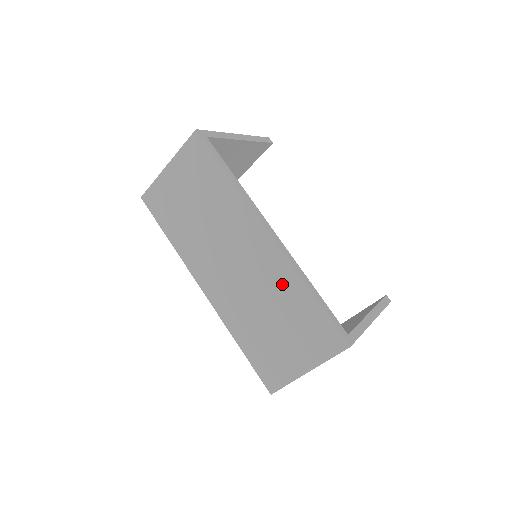
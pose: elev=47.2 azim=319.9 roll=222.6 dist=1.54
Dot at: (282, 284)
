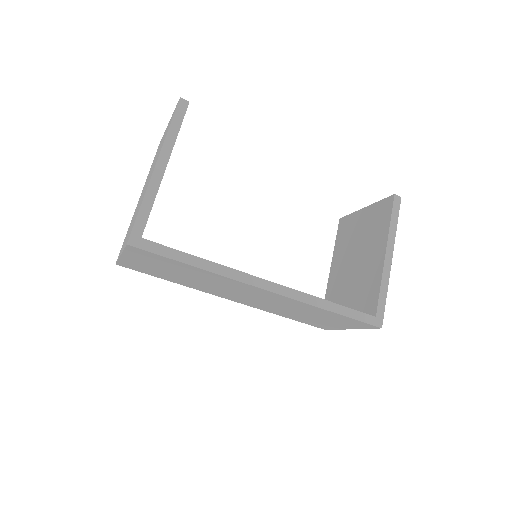
Dot at: (300, 307)
